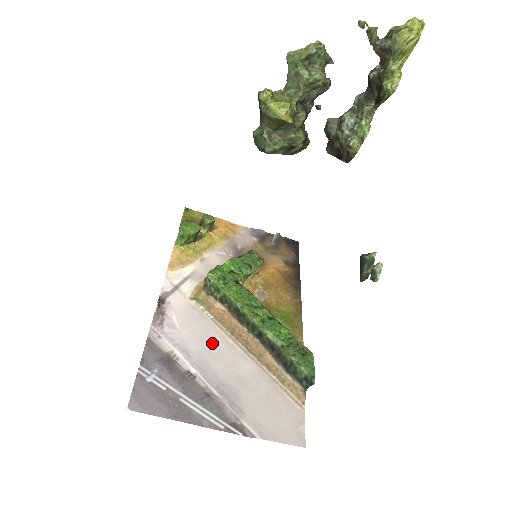
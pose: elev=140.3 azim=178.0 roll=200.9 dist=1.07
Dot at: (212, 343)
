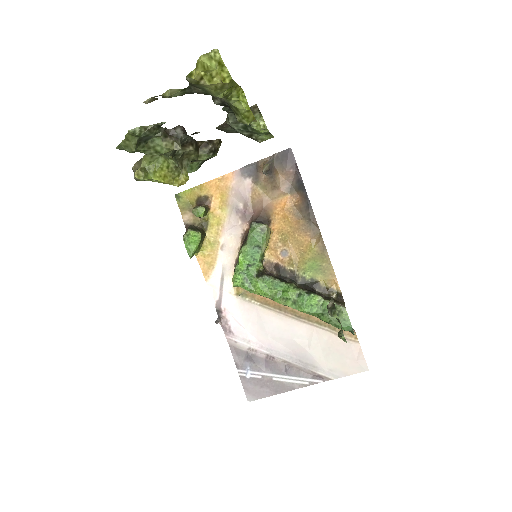
Dot at: (270, 325)
